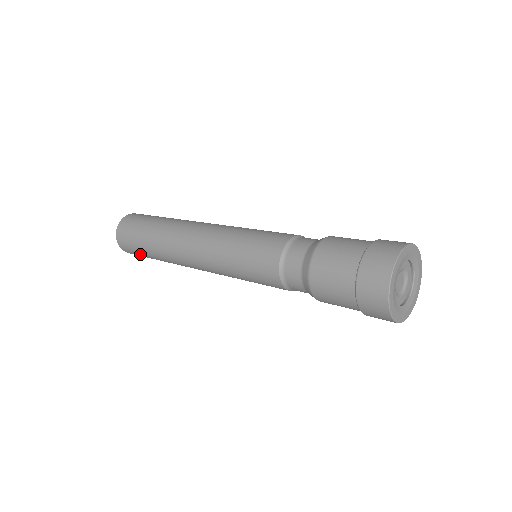
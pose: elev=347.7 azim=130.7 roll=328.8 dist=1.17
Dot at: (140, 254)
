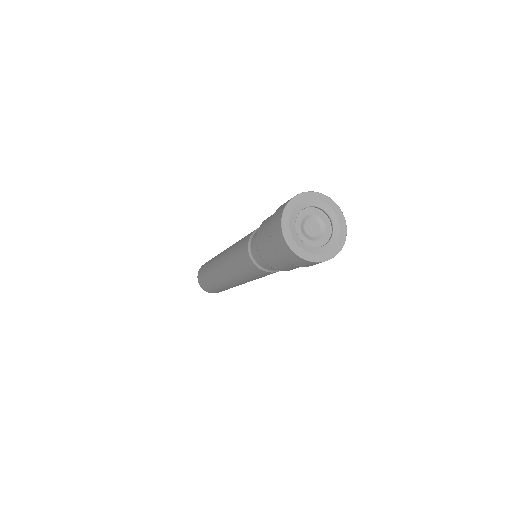
Dot at: occluded
